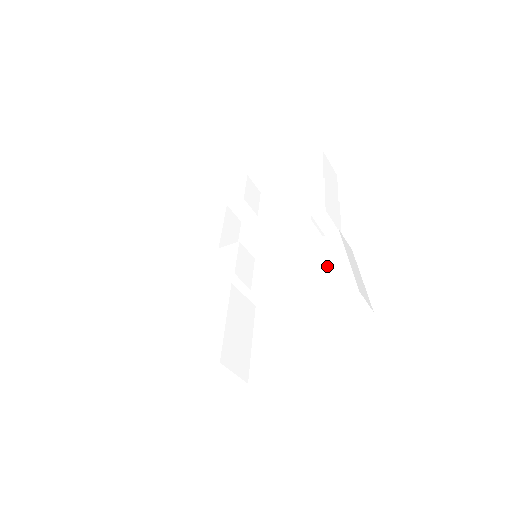
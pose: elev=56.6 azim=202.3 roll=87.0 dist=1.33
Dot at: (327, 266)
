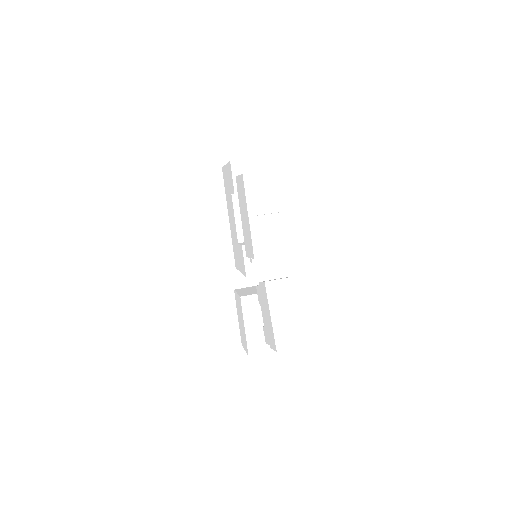
Dot at: (266, 314)
